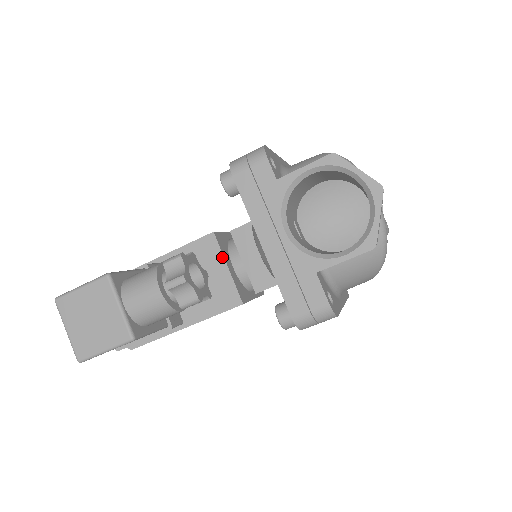
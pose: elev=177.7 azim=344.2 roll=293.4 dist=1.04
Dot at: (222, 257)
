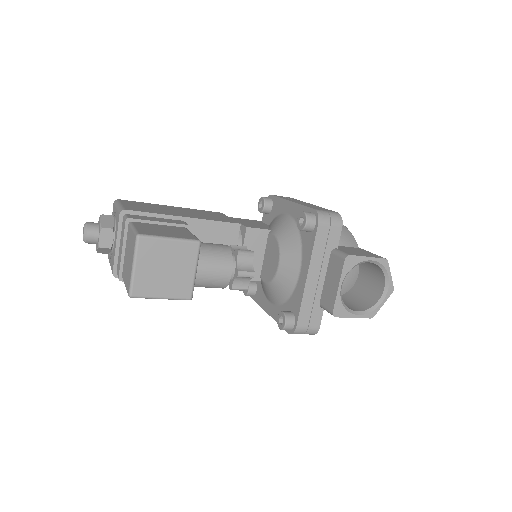
Dot at: occluded
